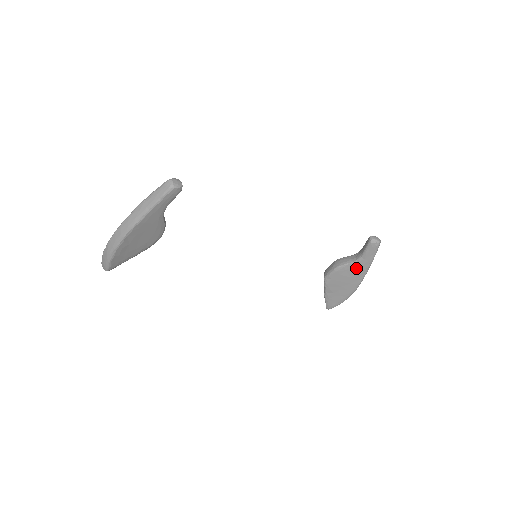
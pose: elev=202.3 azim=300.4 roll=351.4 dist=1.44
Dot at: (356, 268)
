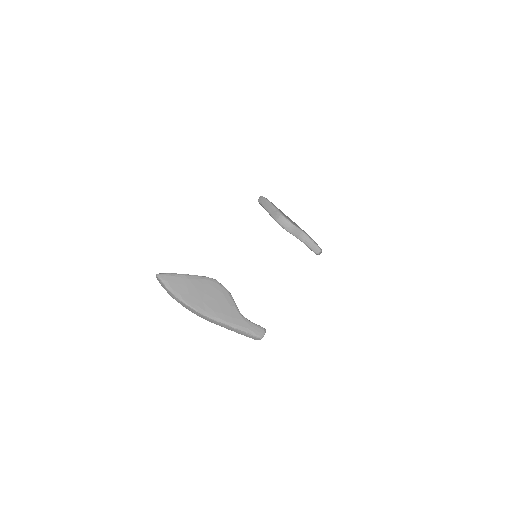
Dot at: occluded
